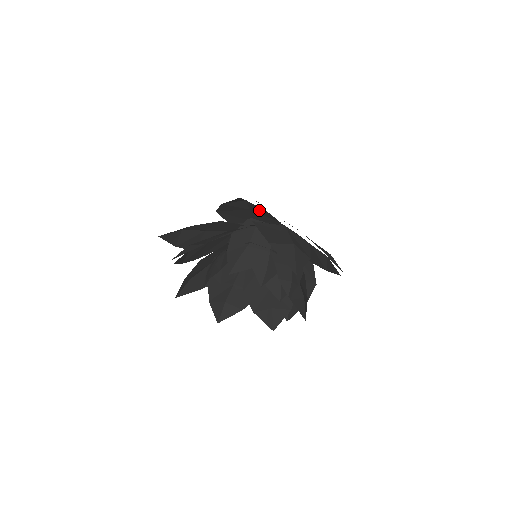
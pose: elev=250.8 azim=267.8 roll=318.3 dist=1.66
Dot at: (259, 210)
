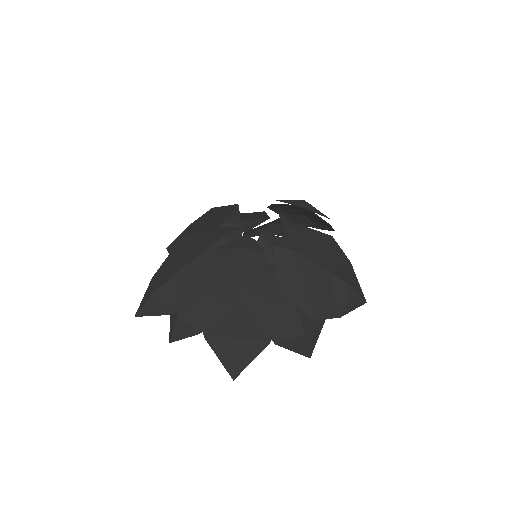
Dot at: (256, 327)
